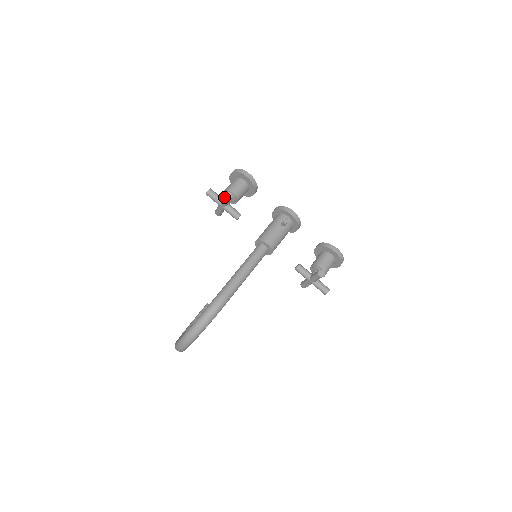
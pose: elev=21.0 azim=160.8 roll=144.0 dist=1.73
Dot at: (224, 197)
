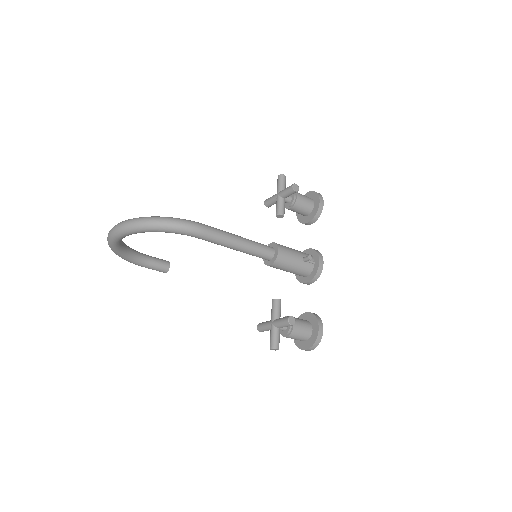
Dot at: occluded
